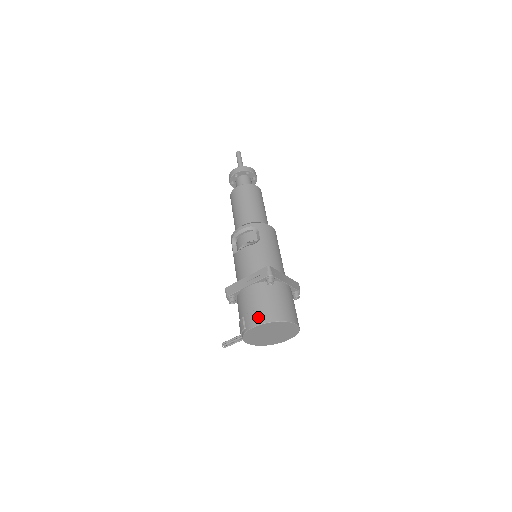
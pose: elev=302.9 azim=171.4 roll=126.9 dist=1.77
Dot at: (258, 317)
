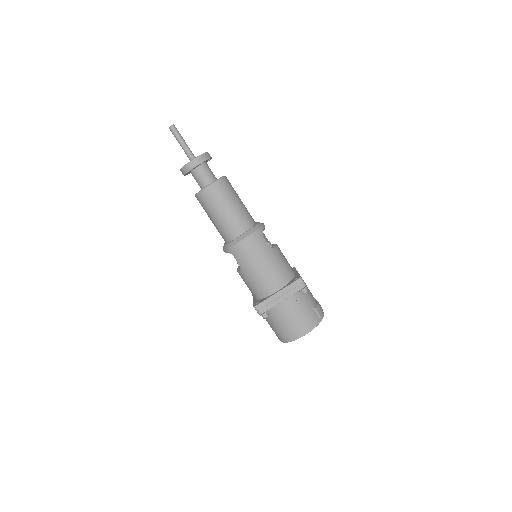
Dot at: occluded
